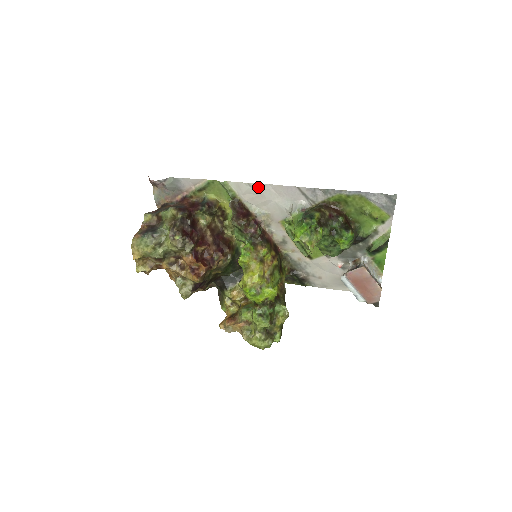
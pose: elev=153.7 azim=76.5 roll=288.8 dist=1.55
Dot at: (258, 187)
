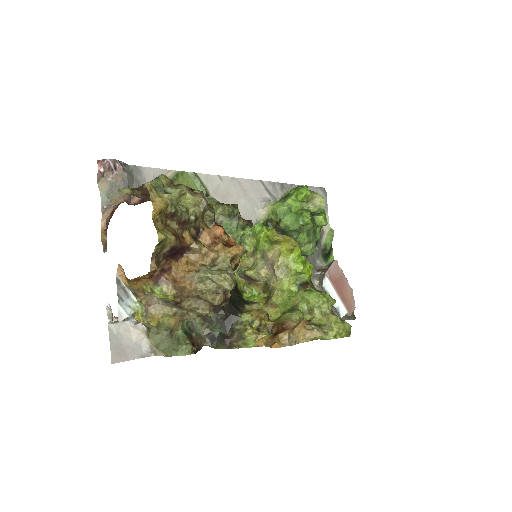
Dot at: (228, 181)
